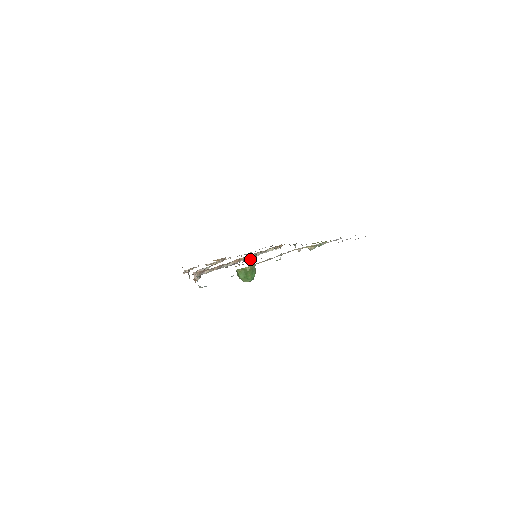
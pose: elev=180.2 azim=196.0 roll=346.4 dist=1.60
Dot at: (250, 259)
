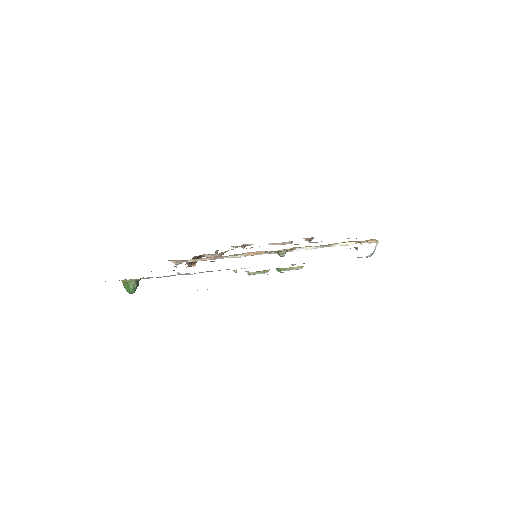
Dot at: (278, 254)
